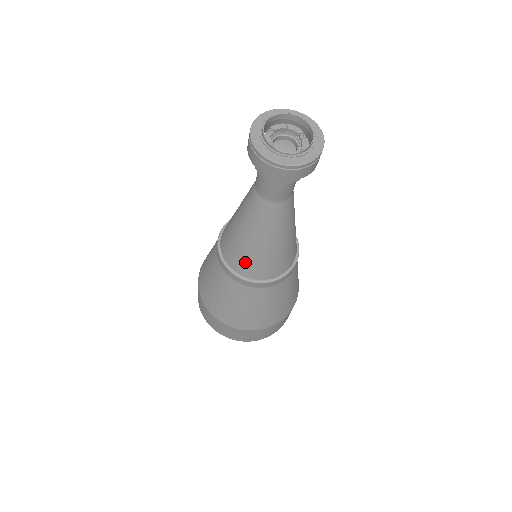
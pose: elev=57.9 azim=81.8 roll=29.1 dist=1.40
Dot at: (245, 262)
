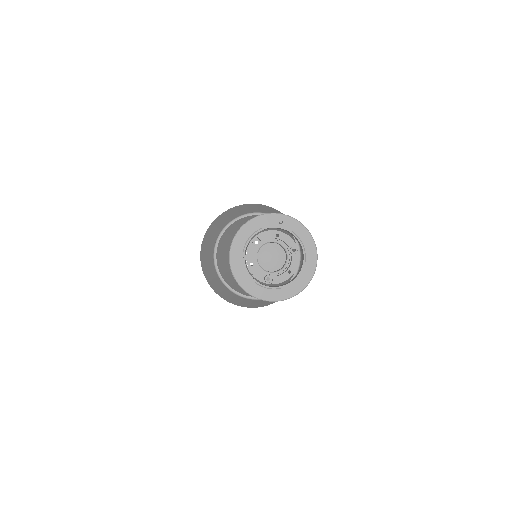
Dot at: (237, 287)
